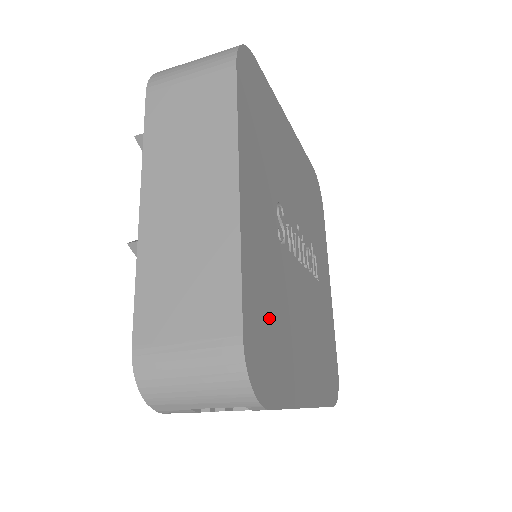
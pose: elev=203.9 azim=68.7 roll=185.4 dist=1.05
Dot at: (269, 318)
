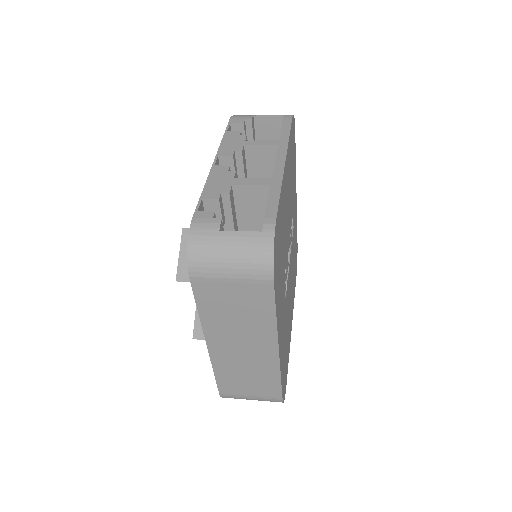
Dot at: (285, 355)
